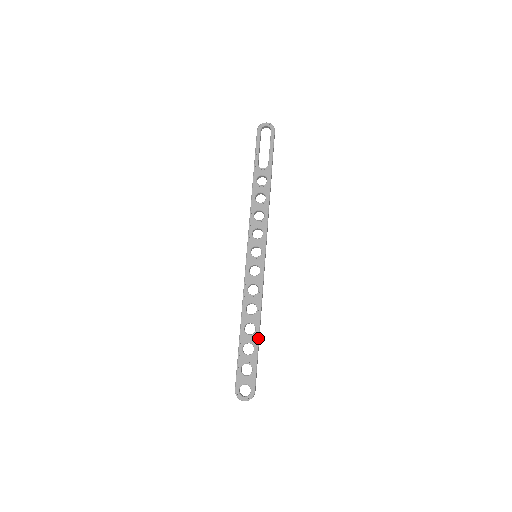
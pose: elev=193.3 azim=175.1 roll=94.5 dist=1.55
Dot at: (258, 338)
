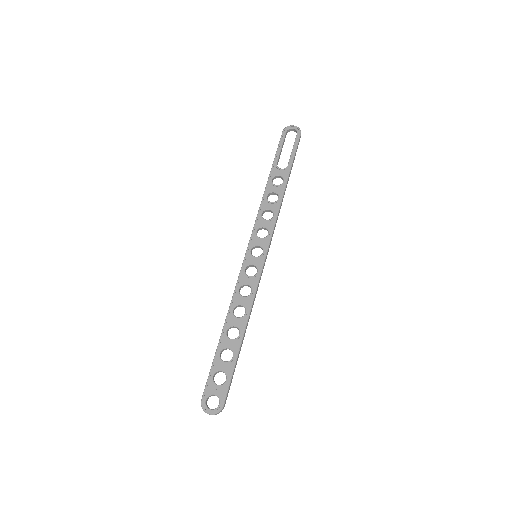
Dot at: (240, 344)
